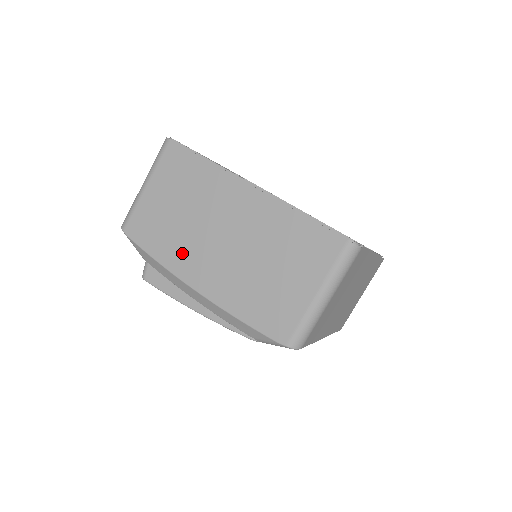
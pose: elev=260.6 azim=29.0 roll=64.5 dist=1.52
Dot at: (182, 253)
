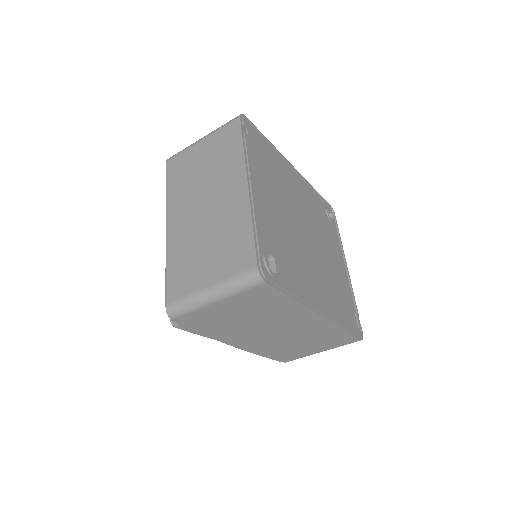
Dot at: (232, 334)
